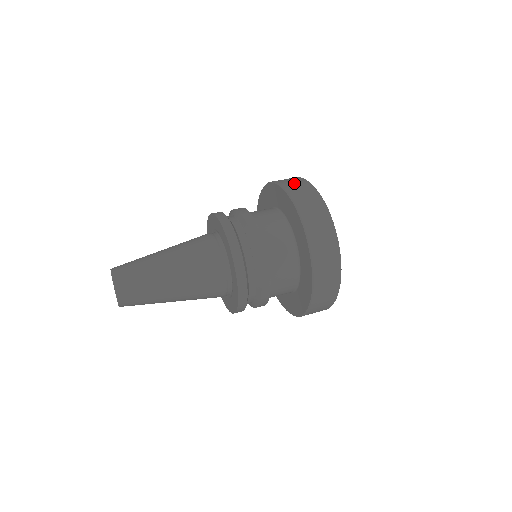
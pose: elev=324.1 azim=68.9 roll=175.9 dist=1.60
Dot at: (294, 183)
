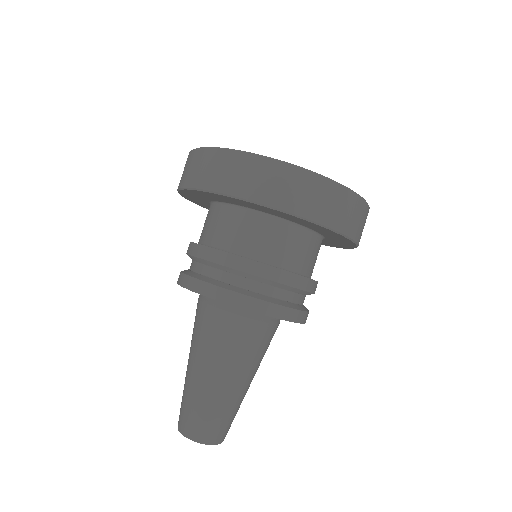
Dot at: (212, 170)
